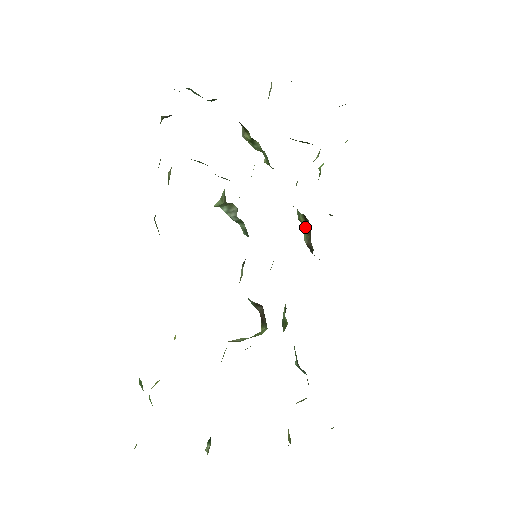
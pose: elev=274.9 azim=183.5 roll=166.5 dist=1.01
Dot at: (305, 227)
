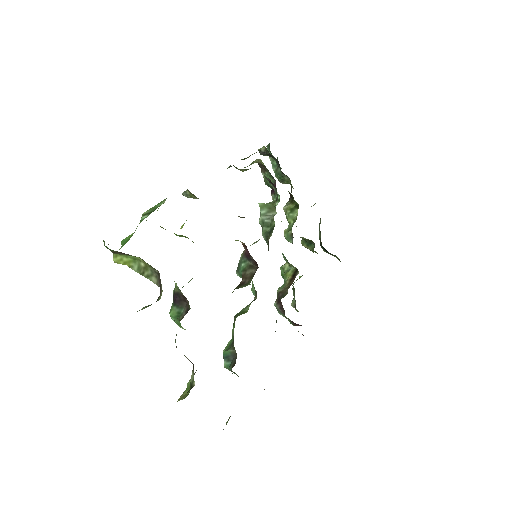
Dot at: (289, 279)
